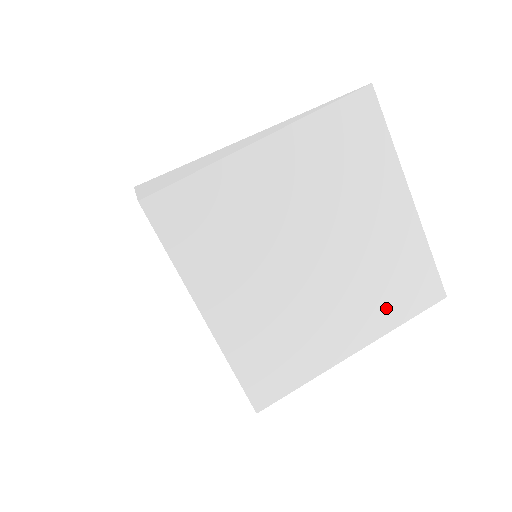
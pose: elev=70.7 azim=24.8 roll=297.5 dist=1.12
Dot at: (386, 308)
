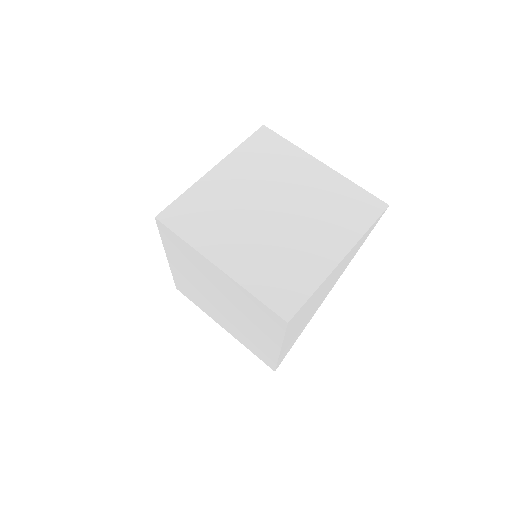
Dot at: (347, 225)
